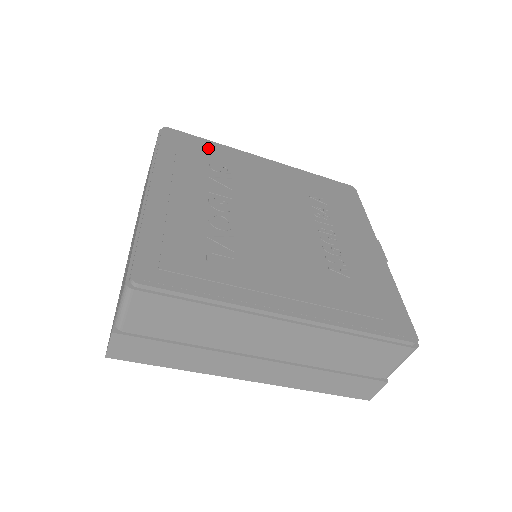
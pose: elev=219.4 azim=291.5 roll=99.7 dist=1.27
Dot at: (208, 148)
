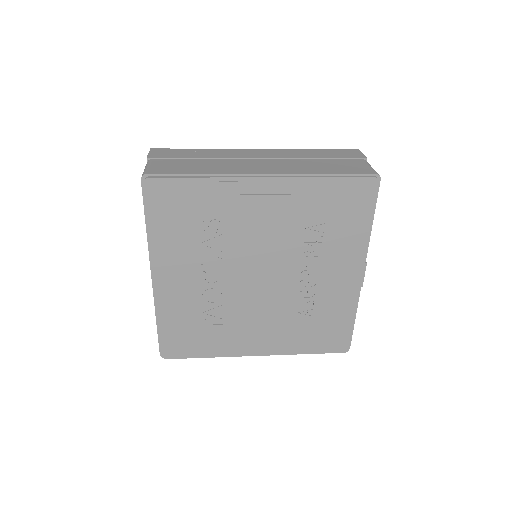
Dot at: (196, 197)
